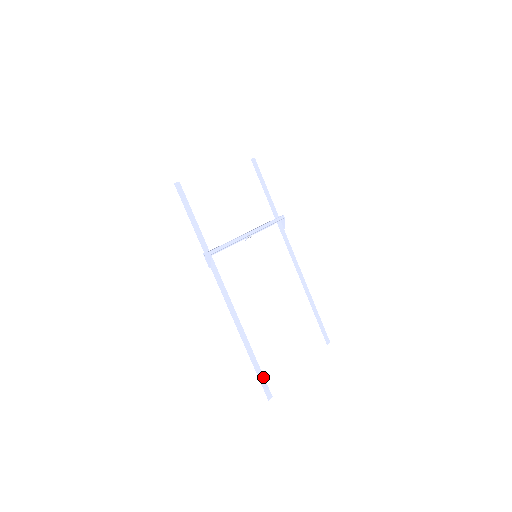
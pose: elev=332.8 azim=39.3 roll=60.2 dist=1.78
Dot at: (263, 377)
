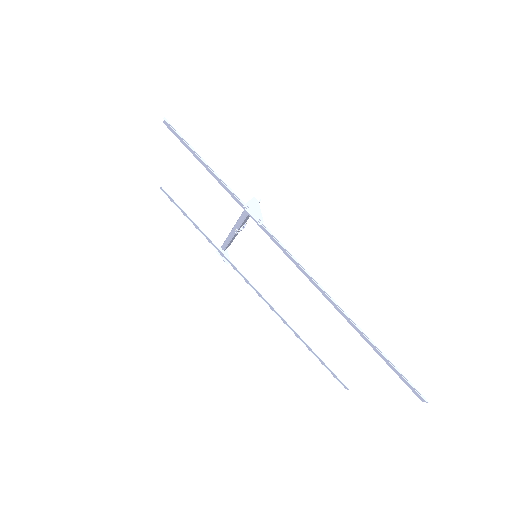
Dot at: (397, 373)
